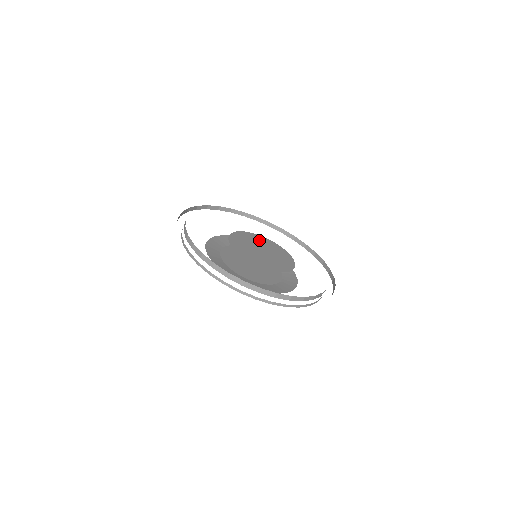
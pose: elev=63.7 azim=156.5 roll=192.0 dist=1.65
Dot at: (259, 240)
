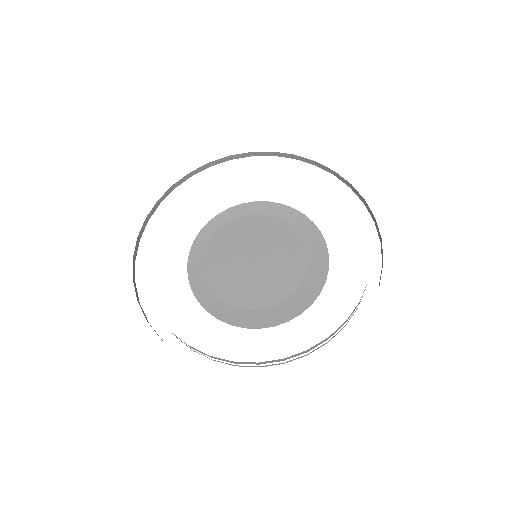
Dot at: (256, 230)
